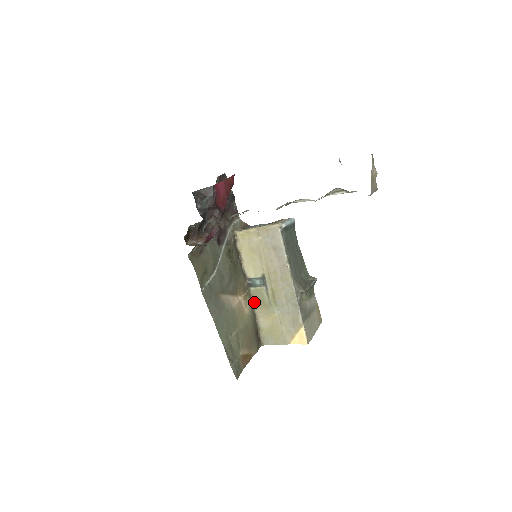
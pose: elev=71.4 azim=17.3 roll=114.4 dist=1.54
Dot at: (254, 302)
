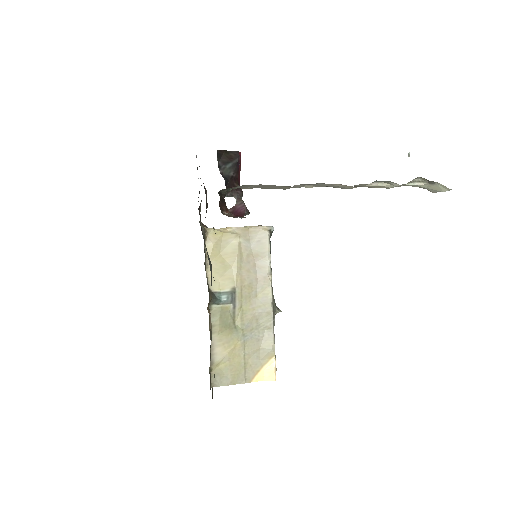
Dot at: (213, 325)
